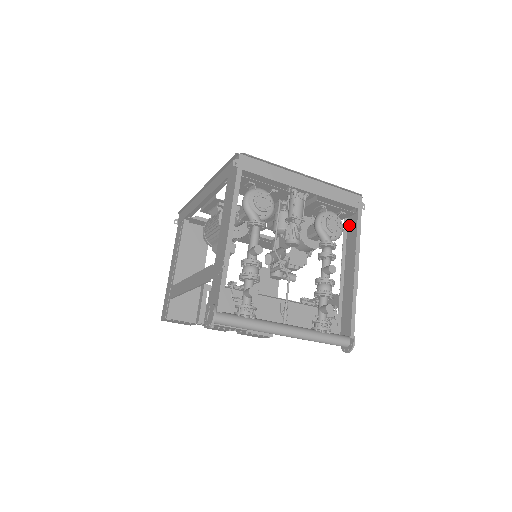
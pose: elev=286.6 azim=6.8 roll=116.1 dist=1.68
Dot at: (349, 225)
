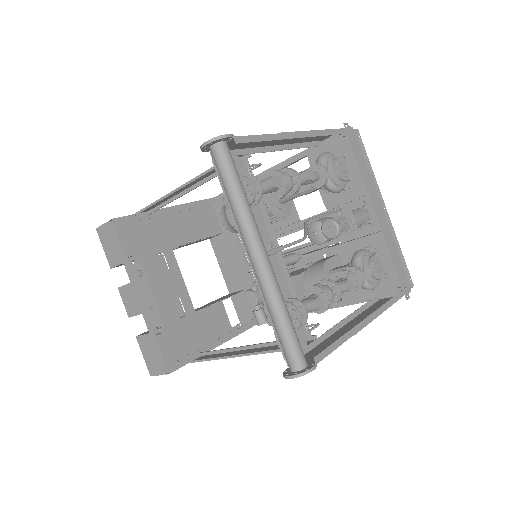
Dot at: (377, 303)
